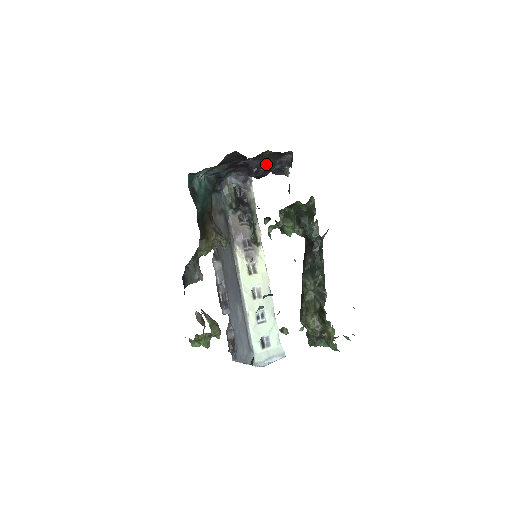
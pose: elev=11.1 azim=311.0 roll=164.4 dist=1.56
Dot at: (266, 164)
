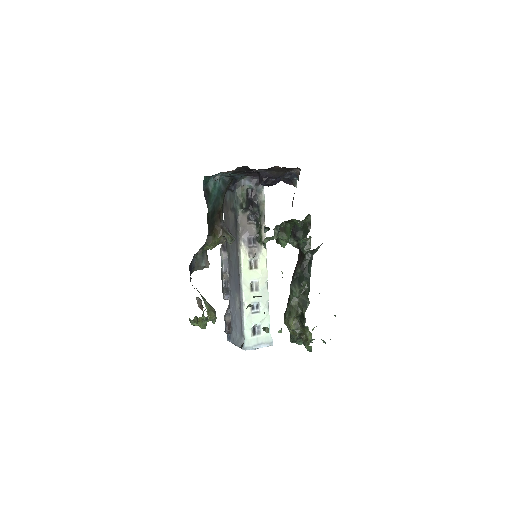
Dot at: (276, 175)
